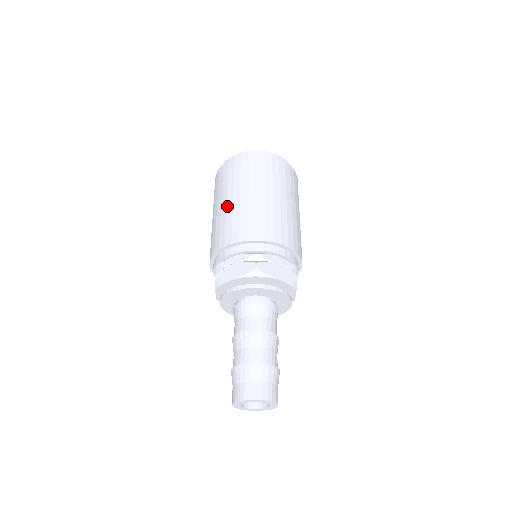
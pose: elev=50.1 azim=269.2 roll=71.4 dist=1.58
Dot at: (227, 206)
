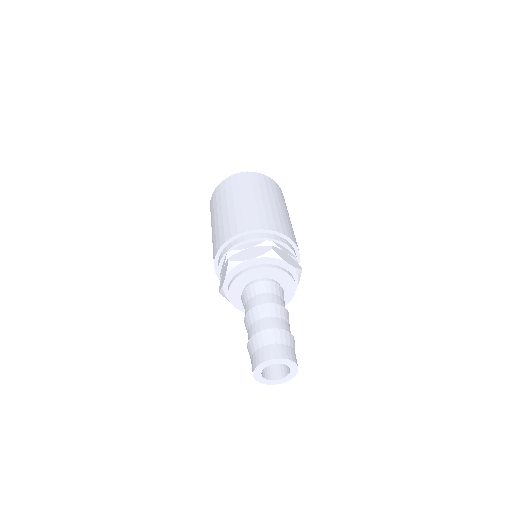
Dot at: (235, 206)
